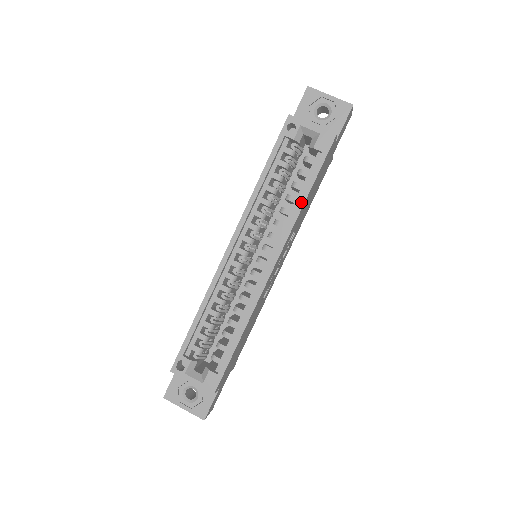
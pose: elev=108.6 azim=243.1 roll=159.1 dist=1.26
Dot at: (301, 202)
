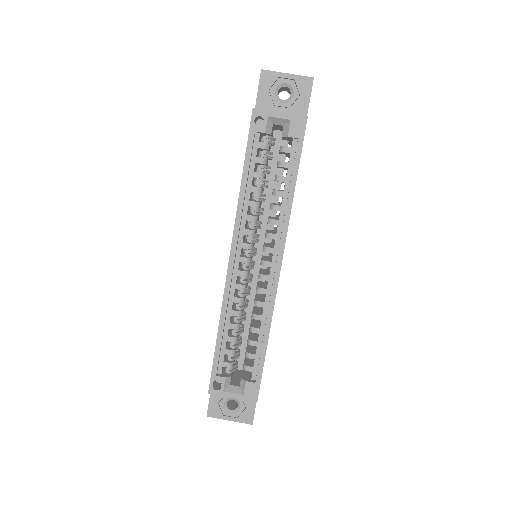
Dot at: (290, 195)
